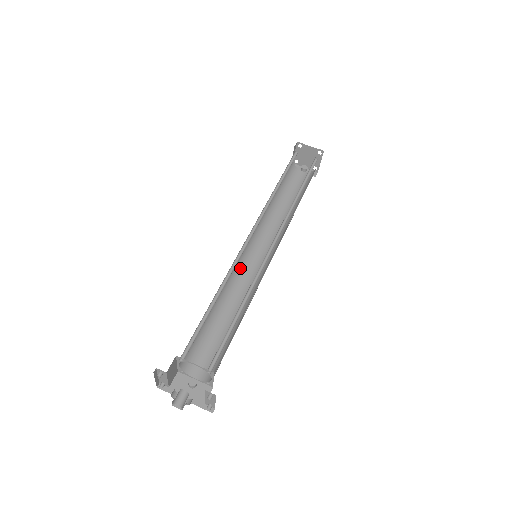
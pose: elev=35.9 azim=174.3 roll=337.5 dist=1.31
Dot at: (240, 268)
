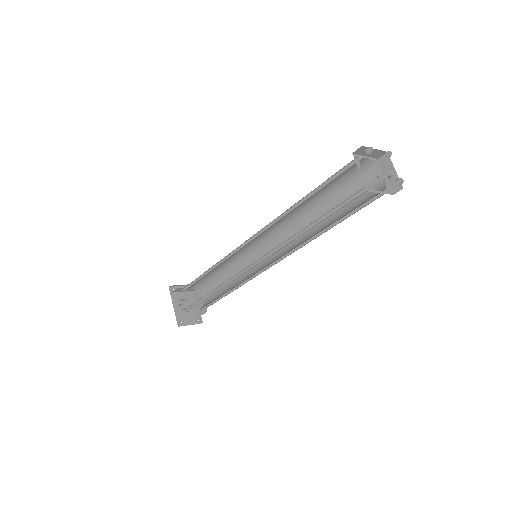
Dot at: (254, 252)
